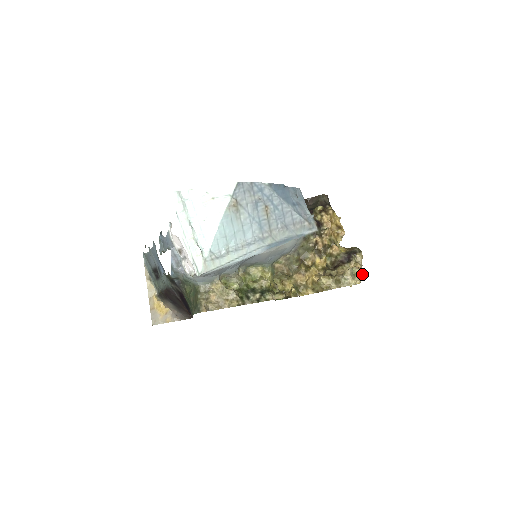
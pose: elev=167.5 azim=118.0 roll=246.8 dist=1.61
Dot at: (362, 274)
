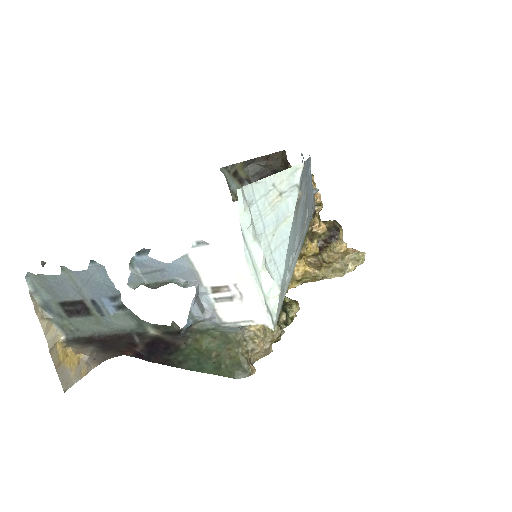
Dot at: (364, 258)
